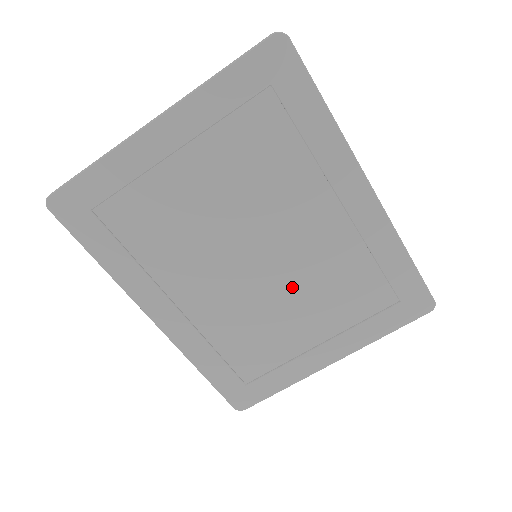
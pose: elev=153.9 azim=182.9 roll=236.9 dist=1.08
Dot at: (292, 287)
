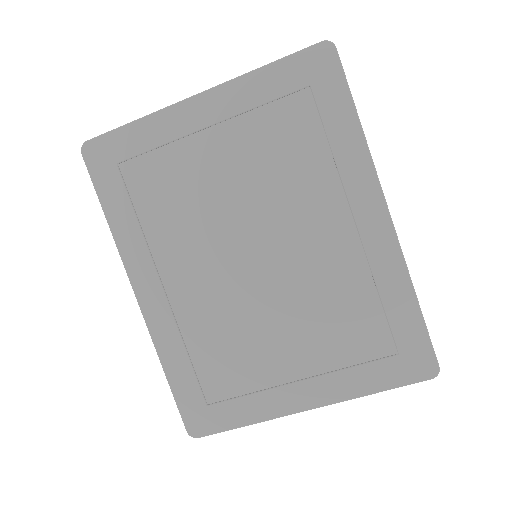
Dot at: (284, 300)
